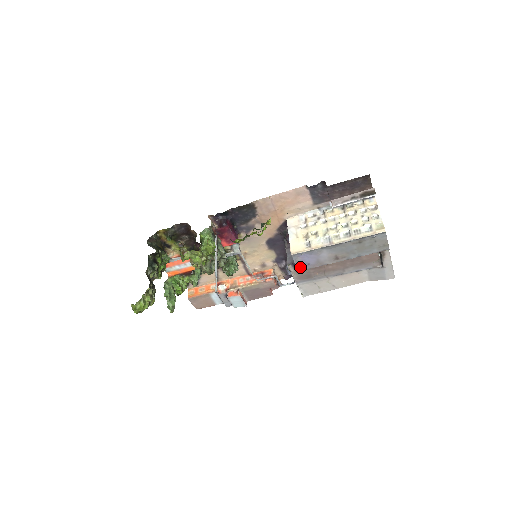
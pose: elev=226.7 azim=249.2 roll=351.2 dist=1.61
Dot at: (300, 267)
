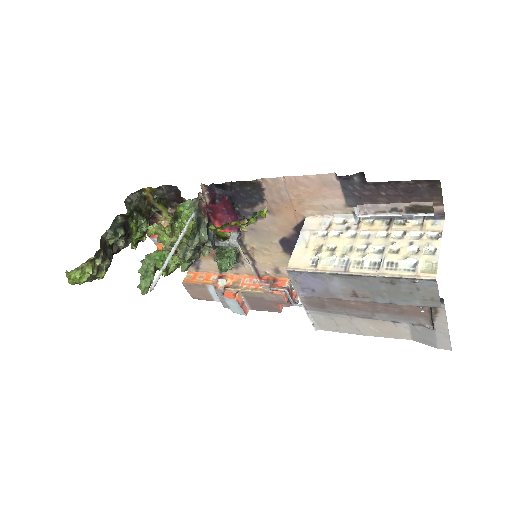
Dot at: (301, 290)
